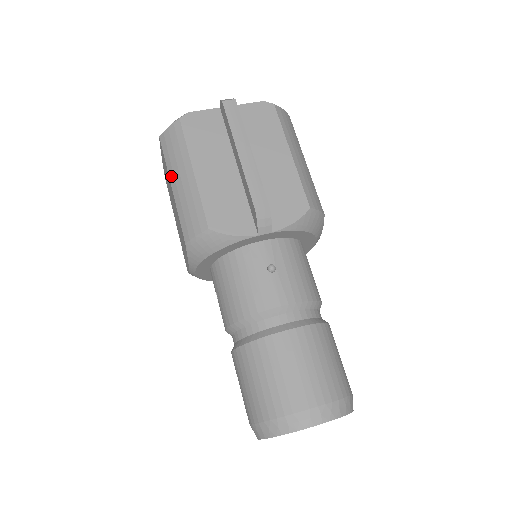
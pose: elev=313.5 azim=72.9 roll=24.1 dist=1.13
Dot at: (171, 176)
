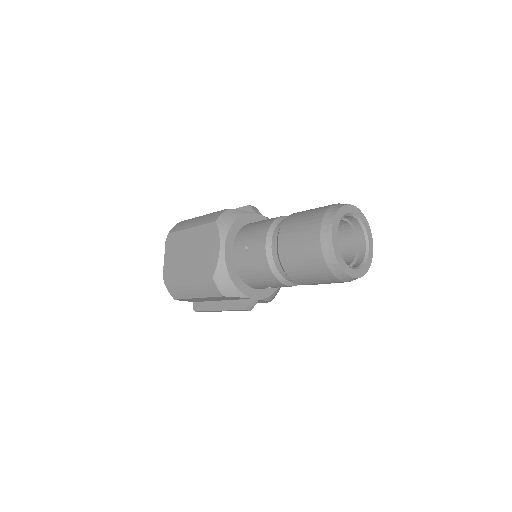
Dot at: (187, 227)
